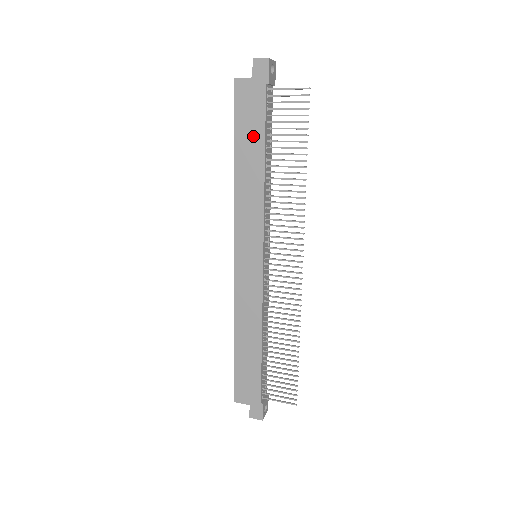
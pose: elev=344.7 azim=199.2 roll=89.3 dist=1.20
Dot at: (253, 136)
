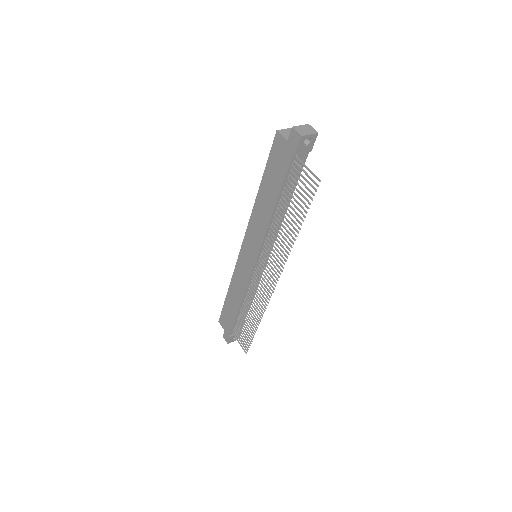
Dot at: (274, 183)
